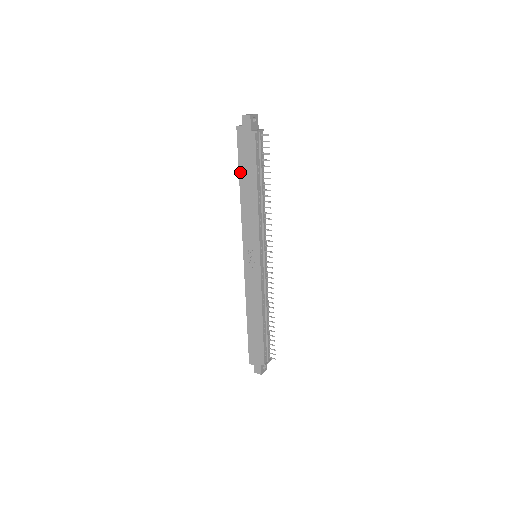
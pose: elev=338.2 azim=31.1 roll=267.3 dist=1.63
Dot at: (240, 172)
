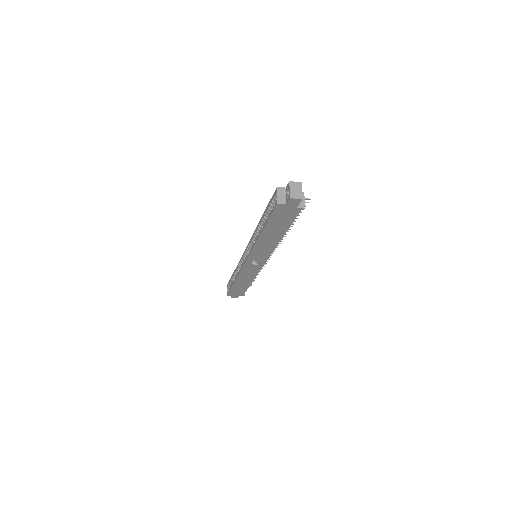
Dot at: (266, 227)
